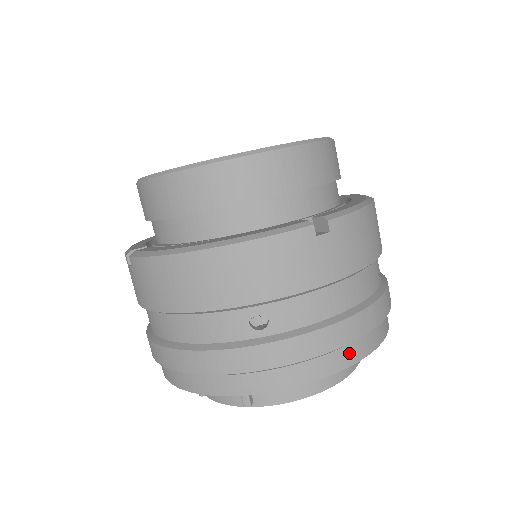
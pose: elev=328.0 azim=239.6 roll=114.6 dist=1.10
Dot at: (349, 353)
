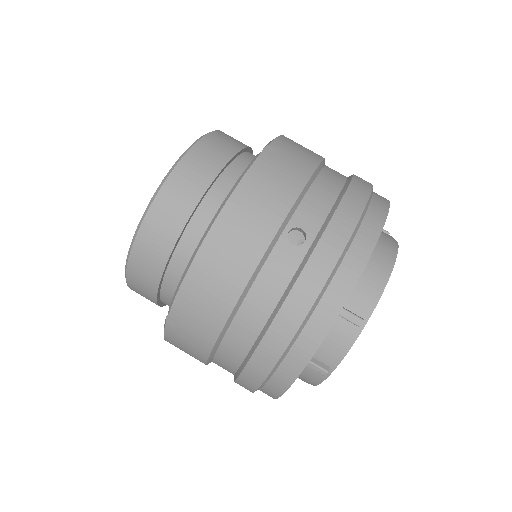
Dot at: (376, 210)
